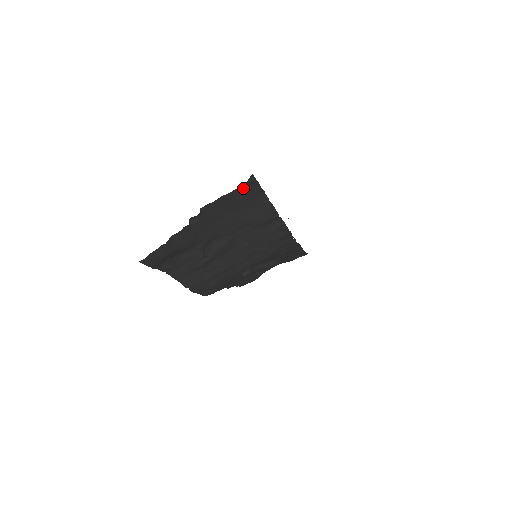
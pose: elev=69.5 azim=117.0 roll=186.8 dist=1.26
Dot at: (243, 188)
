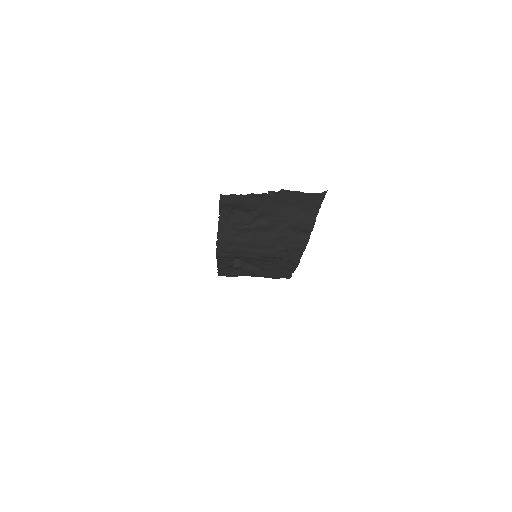
Dot at: (313, 196)
